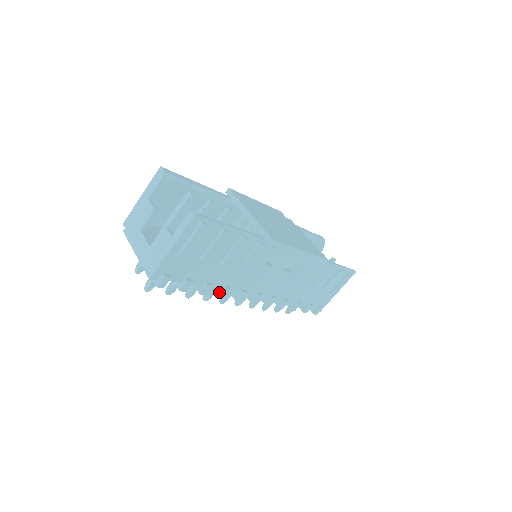
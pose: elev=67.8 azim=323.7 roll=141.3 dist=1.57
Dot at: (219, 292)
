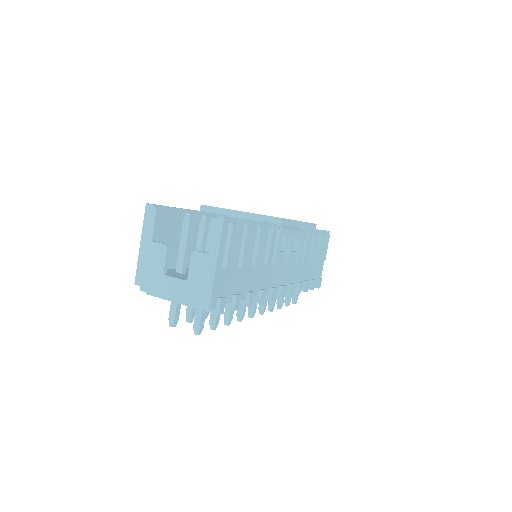
Dot at: (258, 298)
